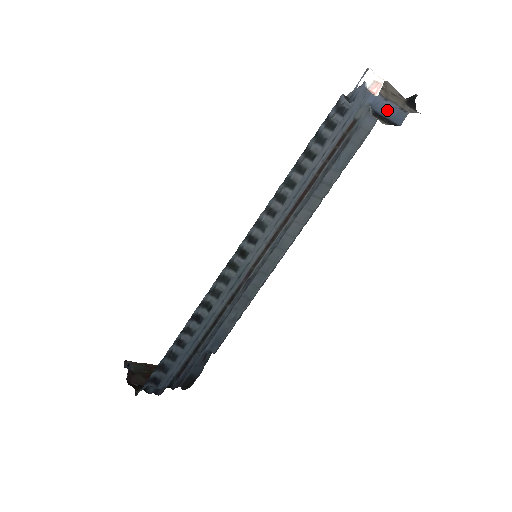
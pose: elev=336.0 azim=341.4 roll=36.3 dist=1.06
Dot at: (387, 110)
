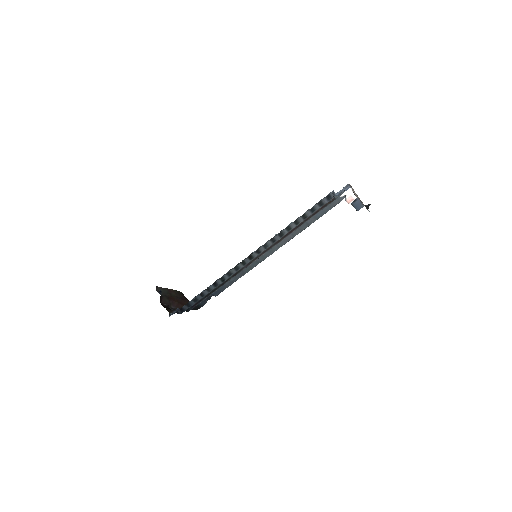
Dot at: (354, 200)
